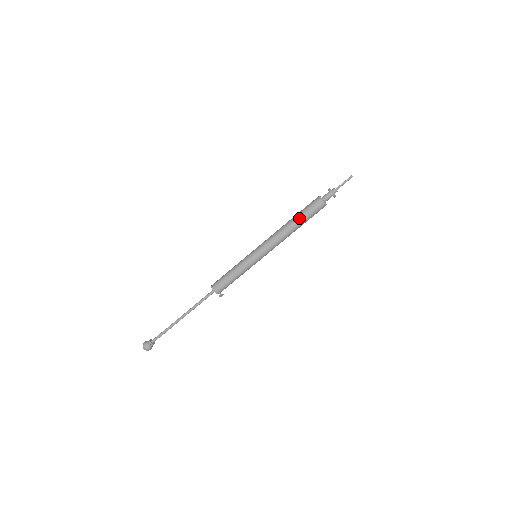
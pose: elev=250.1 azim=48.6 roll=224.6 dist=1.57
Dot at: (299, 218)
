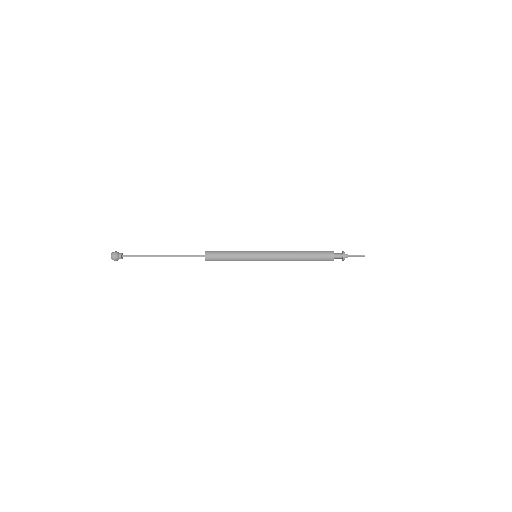
Dot at: occluded
